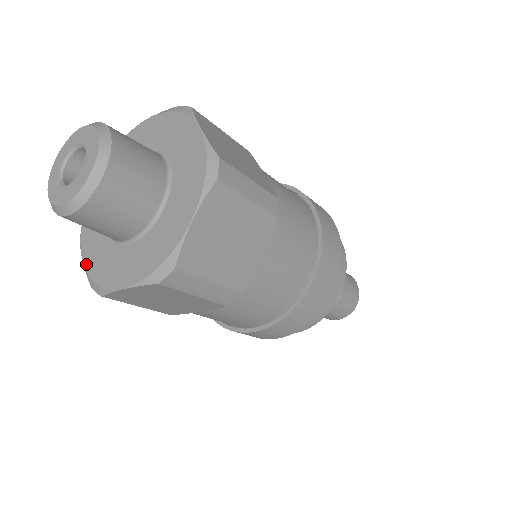
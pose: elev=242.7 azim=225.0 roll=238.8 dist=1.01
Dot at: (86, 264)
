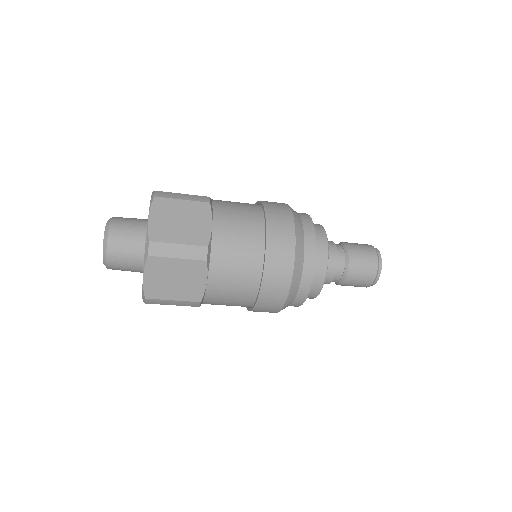
Dot at: occluded
